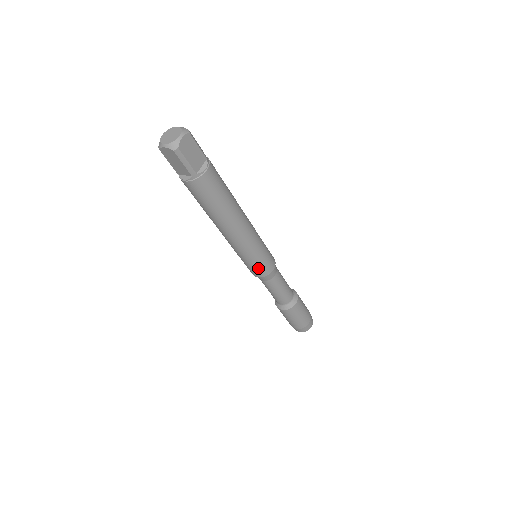
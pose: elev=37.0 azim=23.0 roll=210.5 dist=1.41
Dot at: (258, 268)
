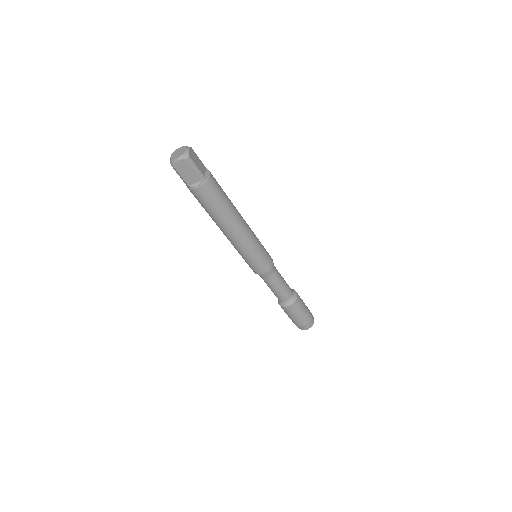
Dot at: (263, 262)
